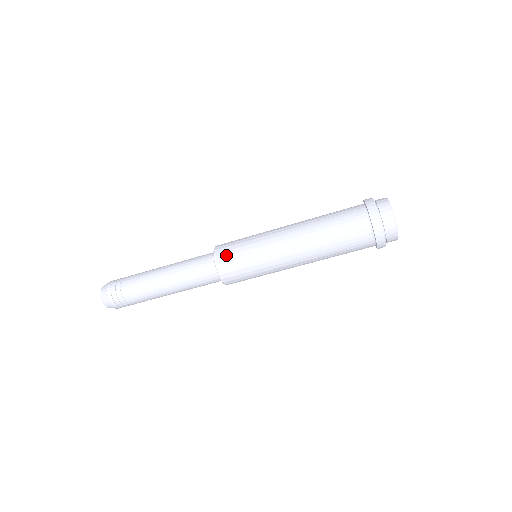
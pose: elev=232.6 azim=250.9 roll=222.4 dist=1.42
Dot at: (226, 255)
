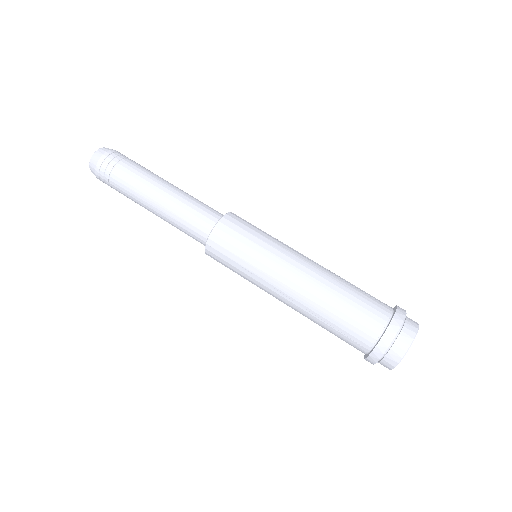
Dot at: (236, 224)
